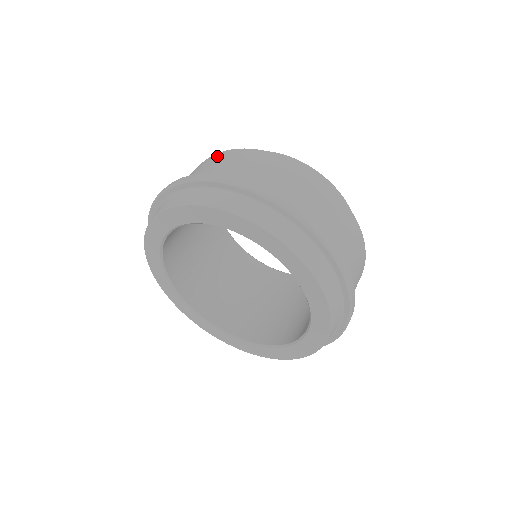
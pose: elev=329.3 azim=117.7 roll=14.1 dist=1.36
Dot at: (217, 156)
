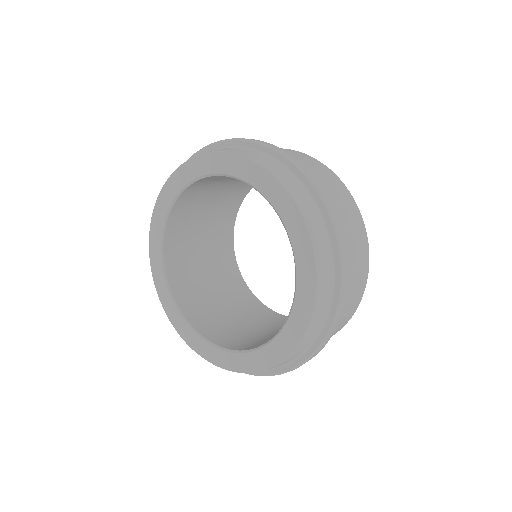
Dot at: (314, 160)
